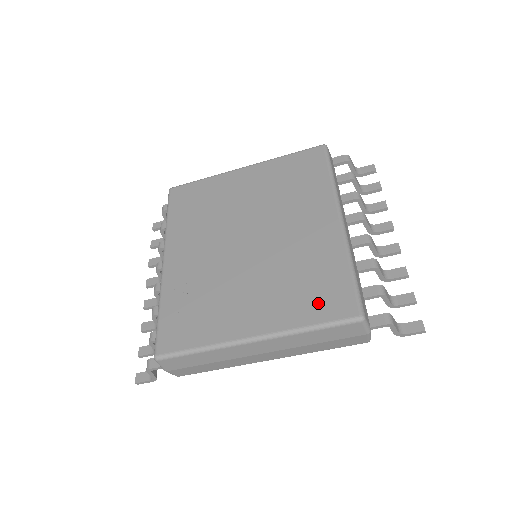
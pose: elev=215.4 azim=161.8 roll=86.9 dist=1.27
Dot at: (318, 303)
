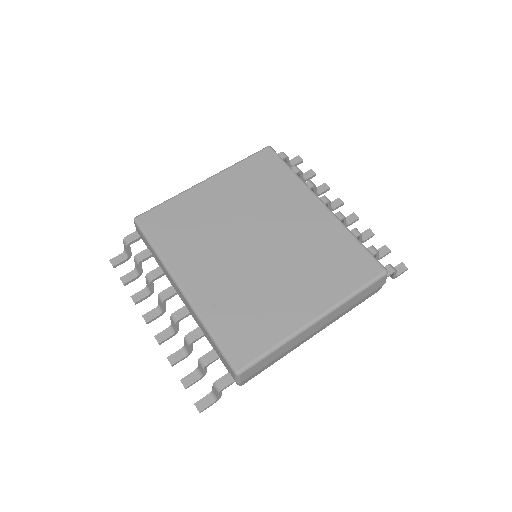
Dot at: (349, 273)
